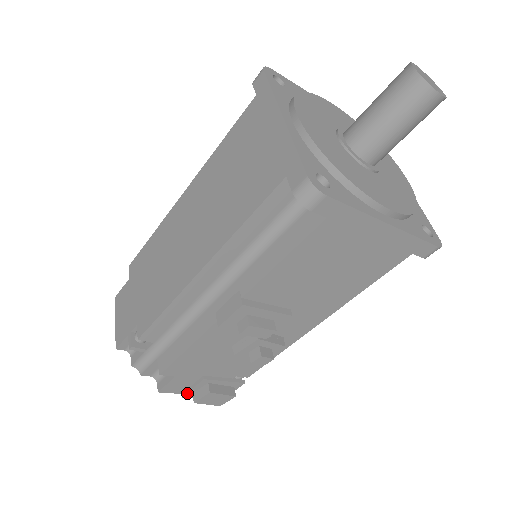
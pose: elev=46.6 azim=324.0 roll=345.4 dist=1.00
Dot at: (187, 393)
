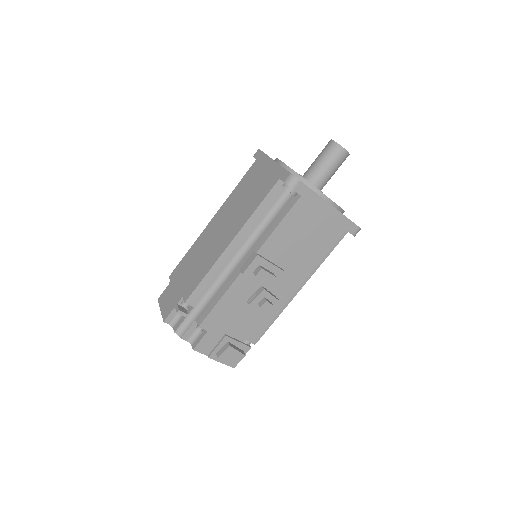
Dot at: (212, 353)
